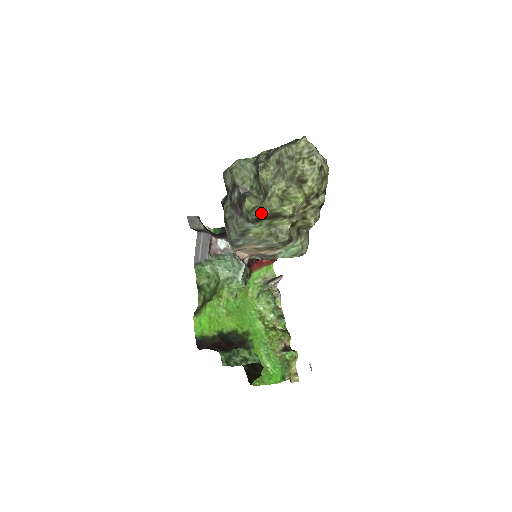
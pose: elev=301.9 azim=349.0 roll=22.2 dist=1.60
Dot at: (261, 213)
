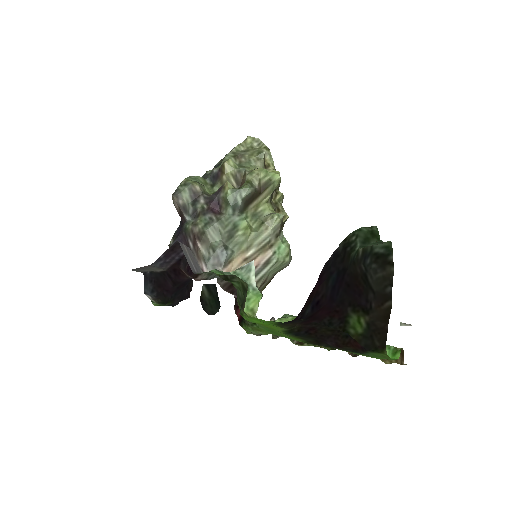
Dot at: (251, 186)
